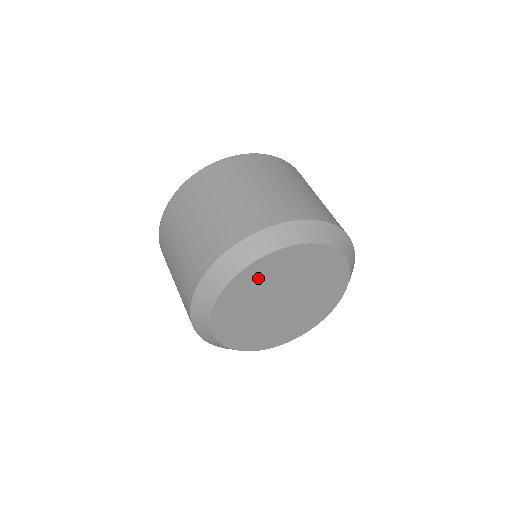
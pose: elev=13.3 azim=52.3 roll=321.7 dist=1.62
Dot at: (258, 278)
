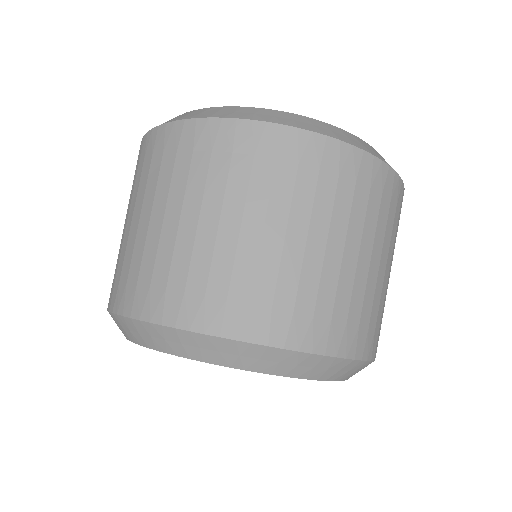
Dot at: occluded
